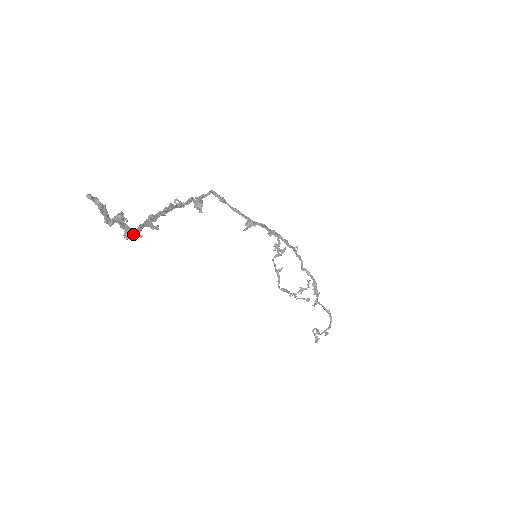
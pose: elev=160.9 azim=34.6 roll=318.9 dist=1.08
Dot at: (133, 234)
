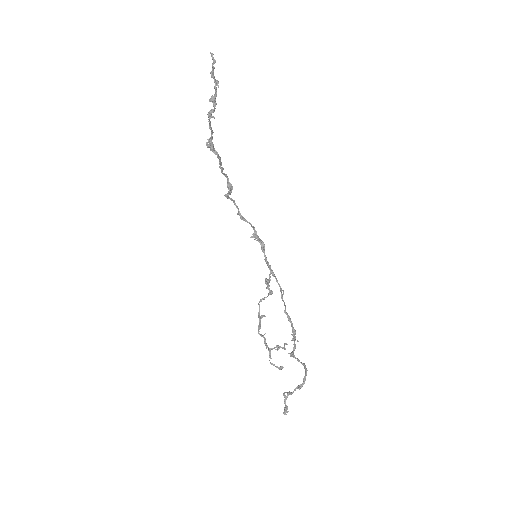
Dot at: (215, 102)
